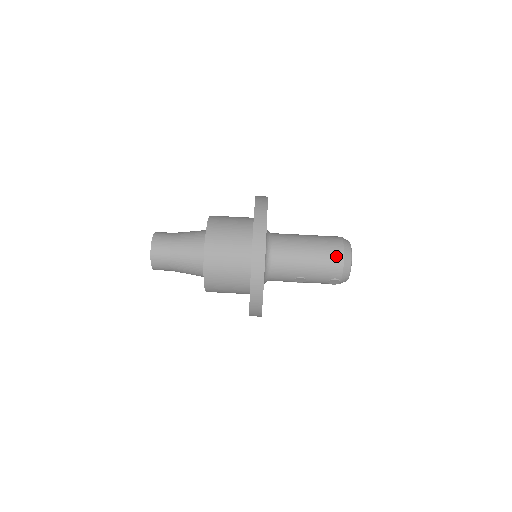
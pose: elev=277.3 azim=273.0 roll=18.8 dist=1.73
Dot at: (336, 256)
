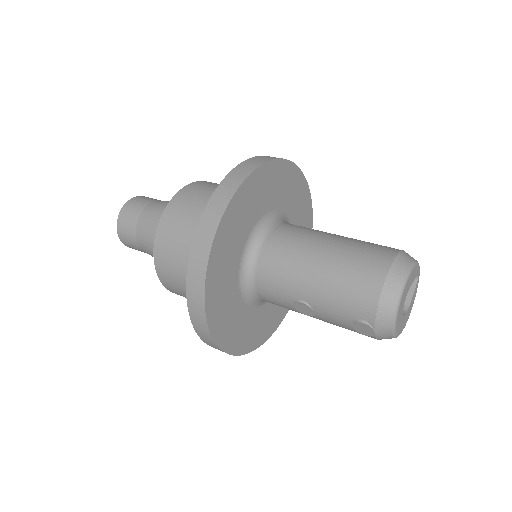
Dot at: (370, 274)
